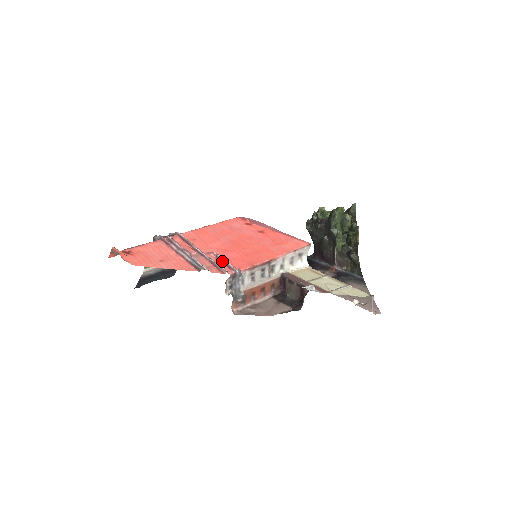
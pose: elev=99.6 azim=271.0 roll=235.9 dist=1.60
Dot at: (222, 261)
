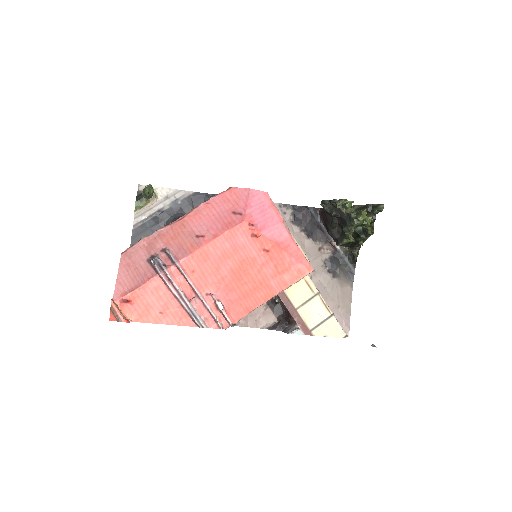
Dot at: (220, 311)
